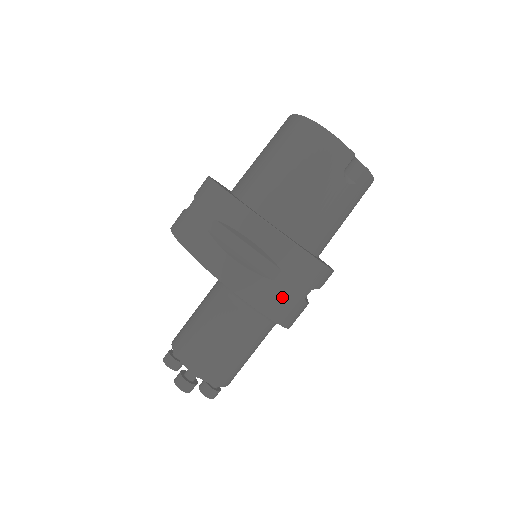
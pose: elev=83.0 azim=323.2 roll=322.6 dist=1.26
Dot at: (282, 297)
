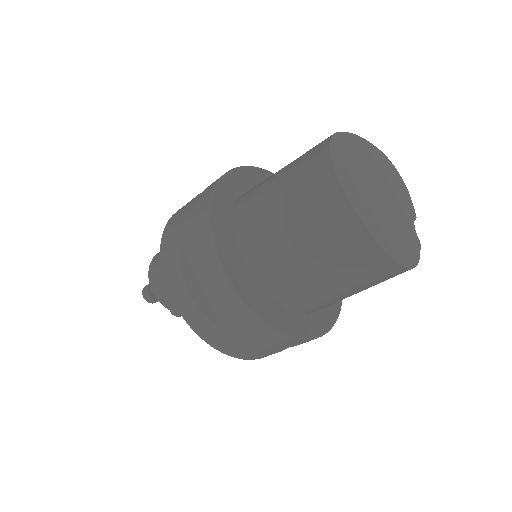
Dot at: occluded
